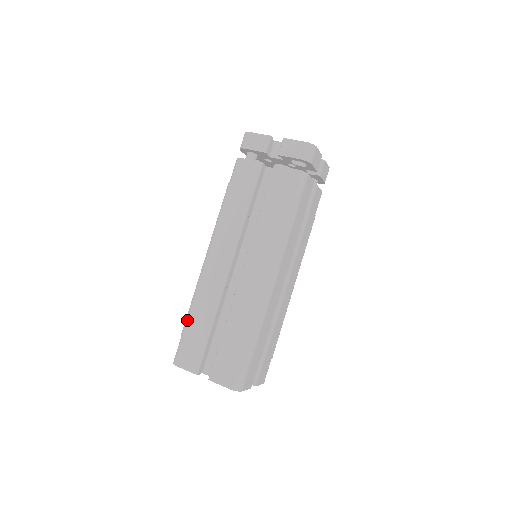
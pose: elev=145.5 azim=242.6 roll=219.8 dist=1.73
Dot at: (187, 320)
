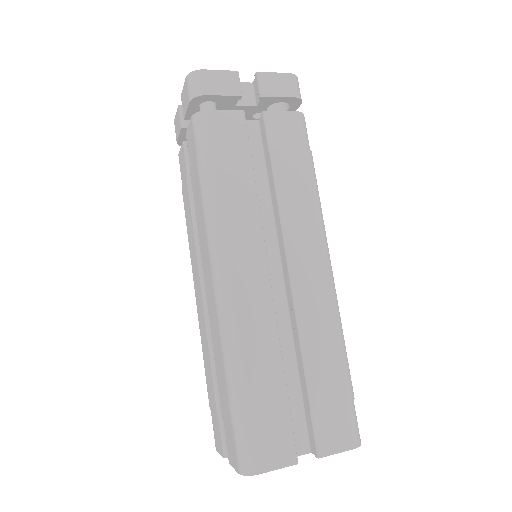
Dot at: (239, 391)
